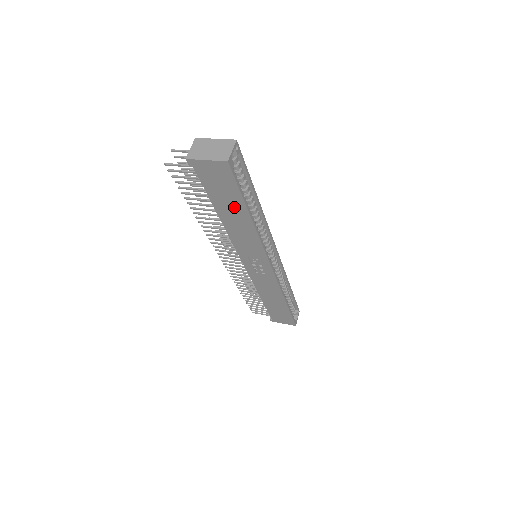
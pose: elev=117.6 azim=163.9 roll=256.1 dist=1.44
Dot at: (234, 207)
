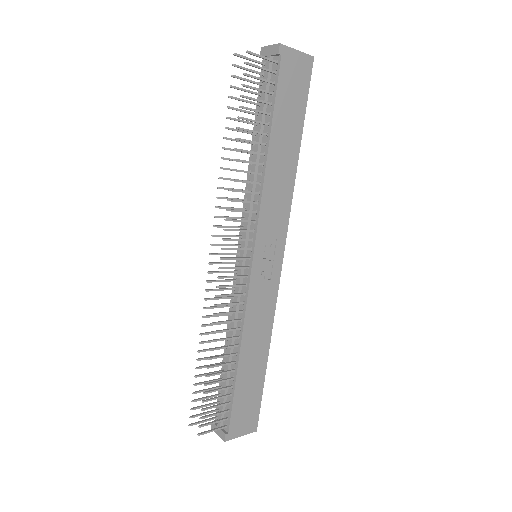
Dot at: (291, 131)
